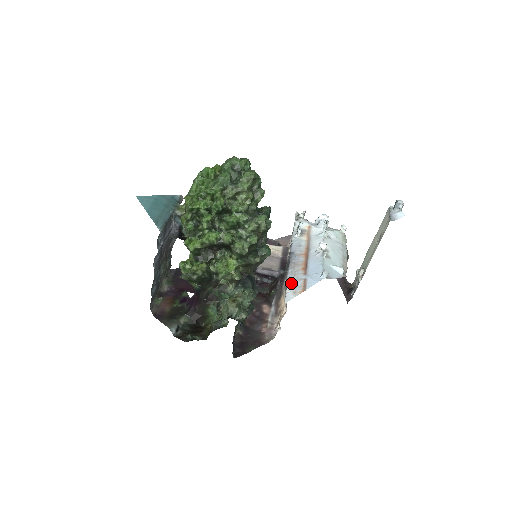
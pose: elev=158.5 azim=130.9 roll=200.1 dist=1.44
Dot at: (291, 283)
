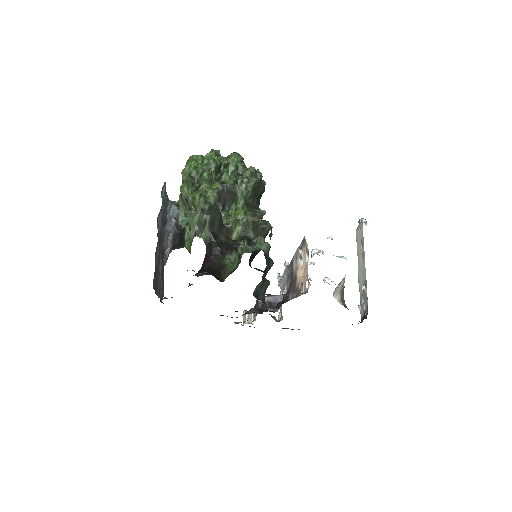
Dot at: occluded
